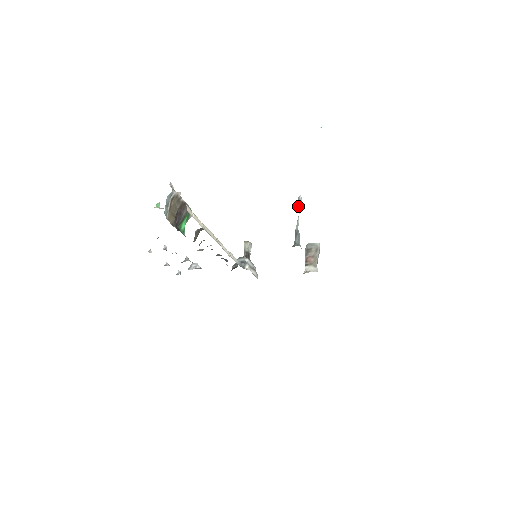
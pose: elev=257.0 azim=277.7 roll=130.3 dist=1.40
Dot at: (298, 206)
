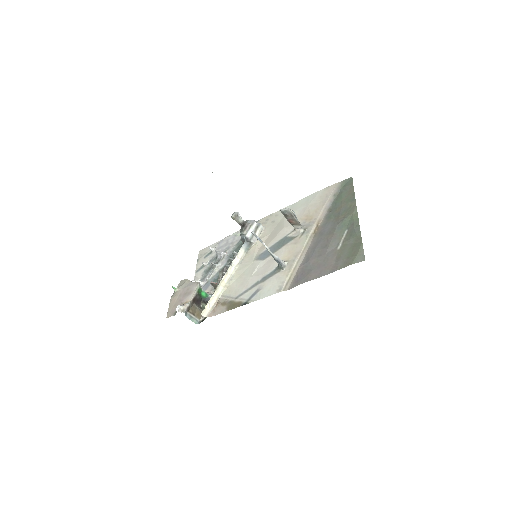
Dot at: occluded
